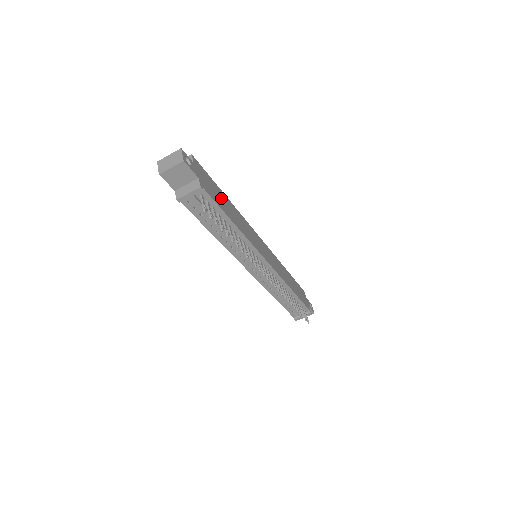
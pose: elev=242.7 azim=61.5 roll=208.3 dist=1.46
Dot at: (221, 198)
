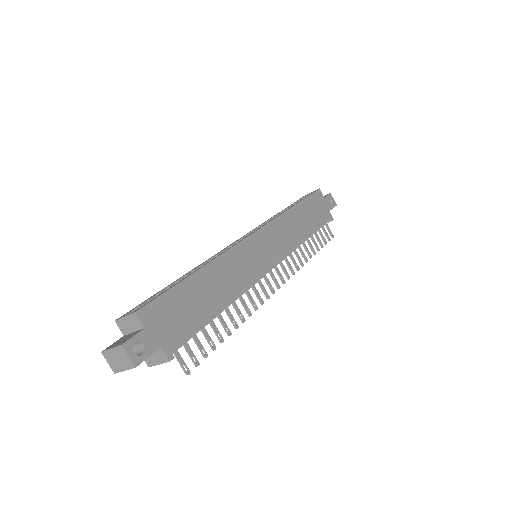
Dot at: (194, 299)
